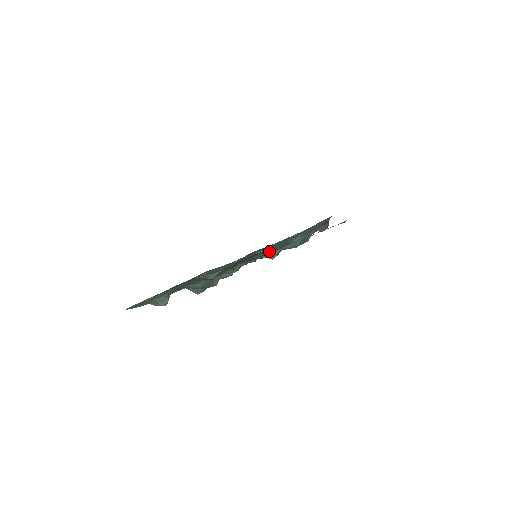
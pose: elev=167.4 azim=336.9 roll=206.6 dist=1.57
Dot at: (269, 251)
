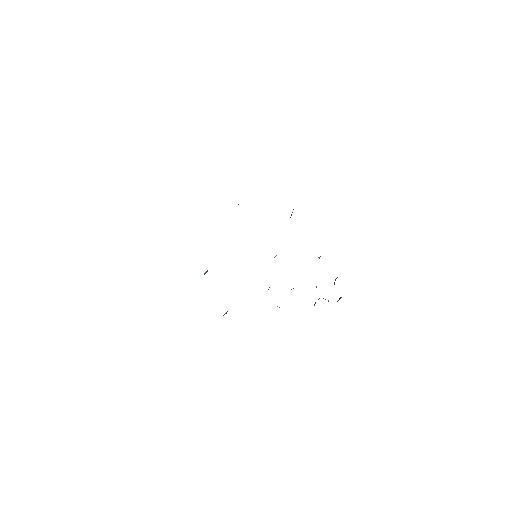
Dot at: occluded
